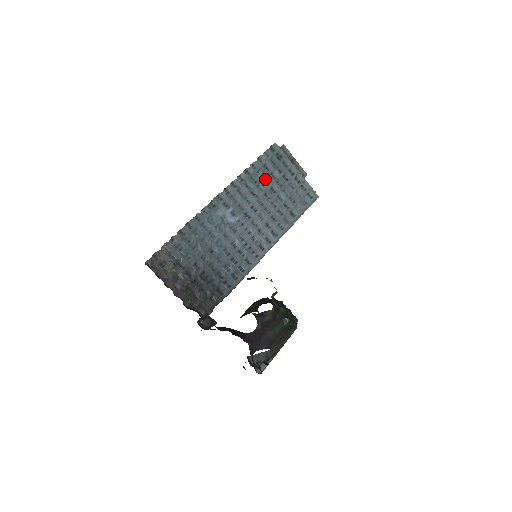
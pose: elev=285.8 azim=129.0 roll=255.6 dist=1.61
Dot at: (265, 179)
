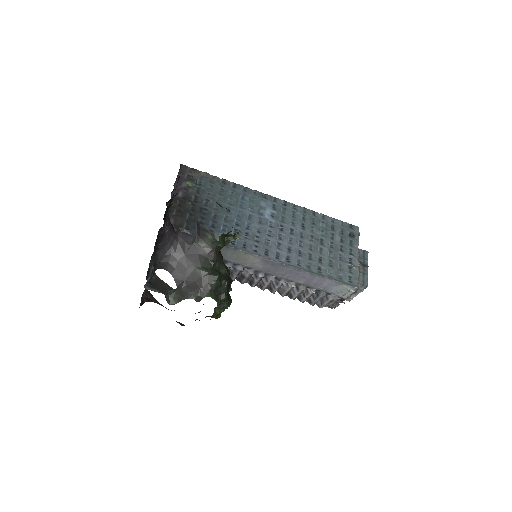
Dot at: (324, 231)
